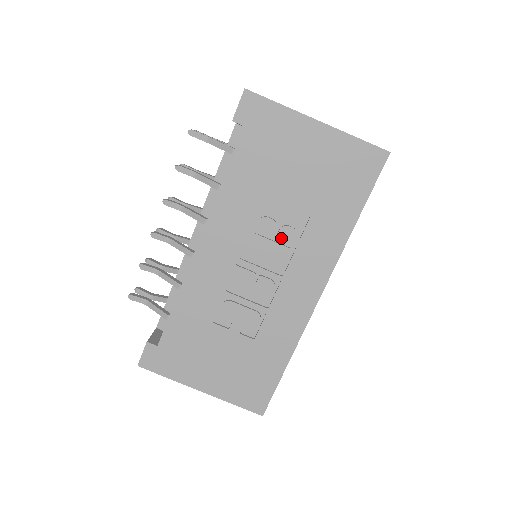
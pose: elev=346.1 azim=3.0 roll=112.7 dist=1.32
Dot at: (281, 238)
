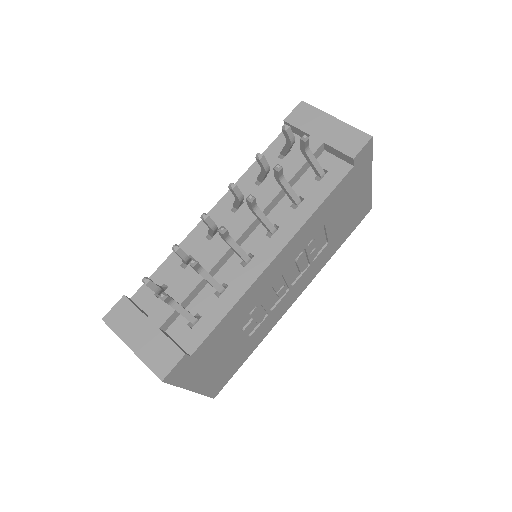
Dot at: (310, 257)
